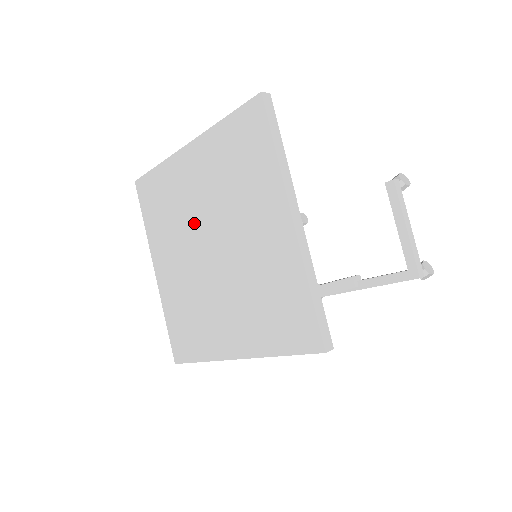
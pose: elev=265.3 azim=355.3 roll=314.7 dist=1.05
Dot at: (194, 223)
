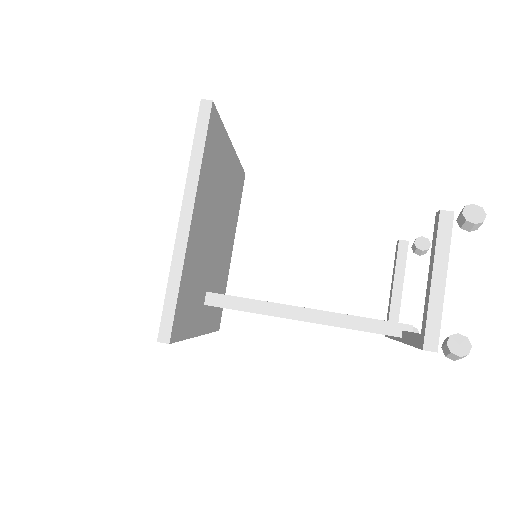
Dot at: occluded
